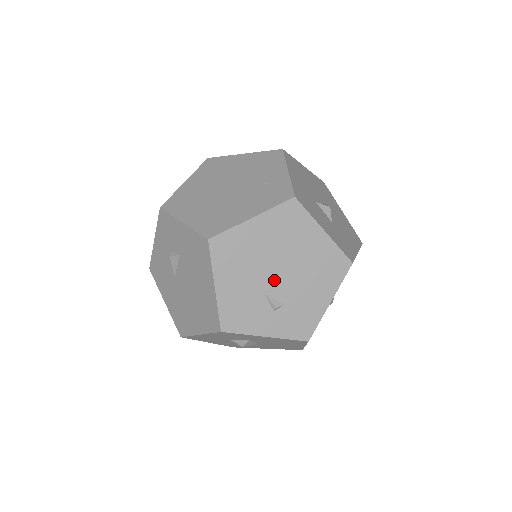
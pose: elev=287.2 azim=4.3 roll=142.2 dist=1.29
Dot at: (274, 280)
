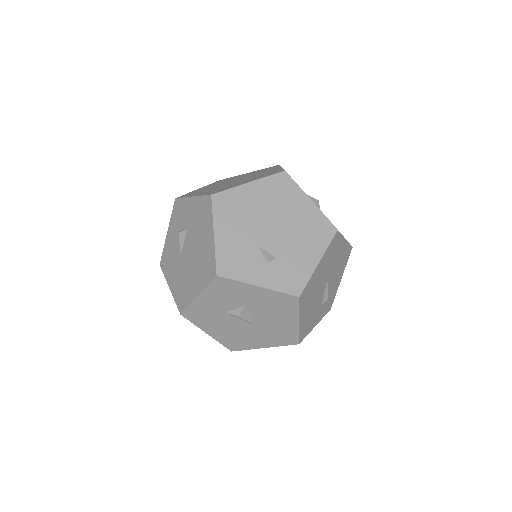
Dot at: (267, 235)
